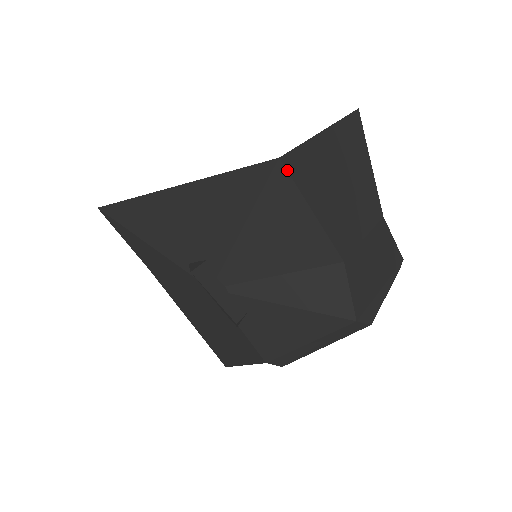
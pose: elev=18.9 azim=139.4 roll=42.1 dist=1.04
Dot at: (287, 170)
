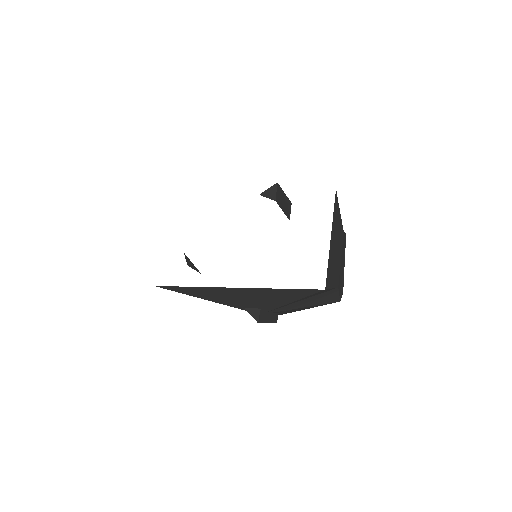
Dot at: occluded
